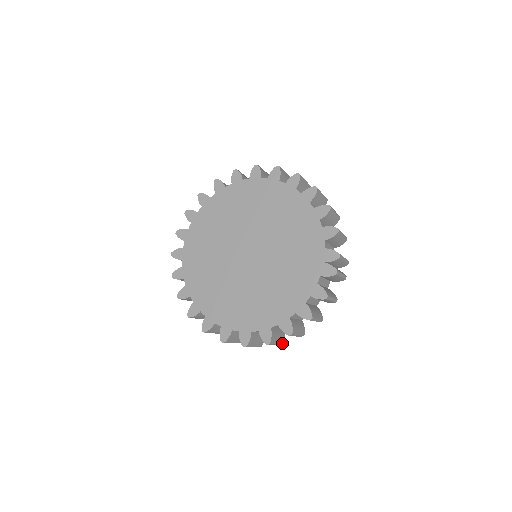
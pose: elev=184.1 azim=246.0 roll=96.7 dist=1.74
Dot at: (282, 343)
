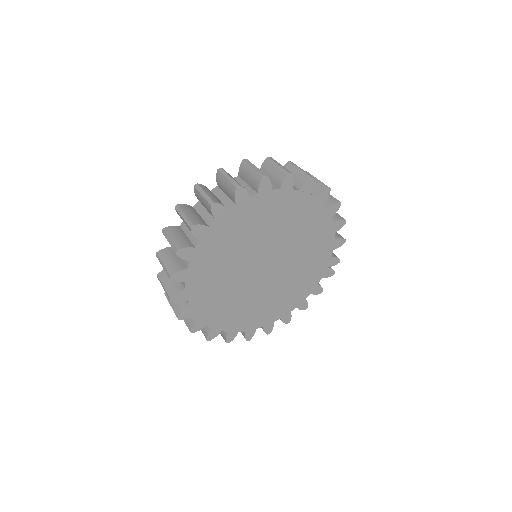
Dot at: occluded
